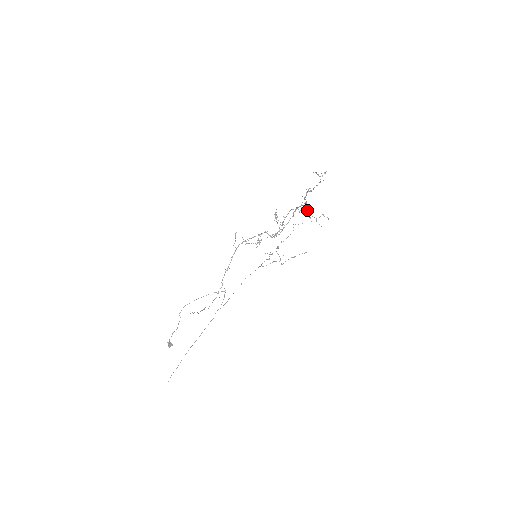
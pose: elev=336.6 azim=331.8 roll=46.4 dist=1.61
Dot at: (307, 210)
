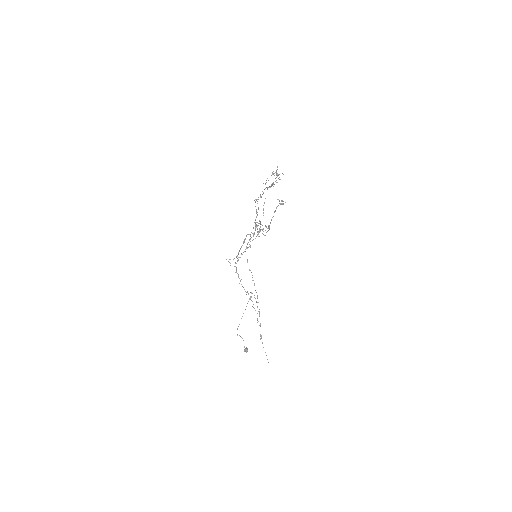
Dot at: occluded
